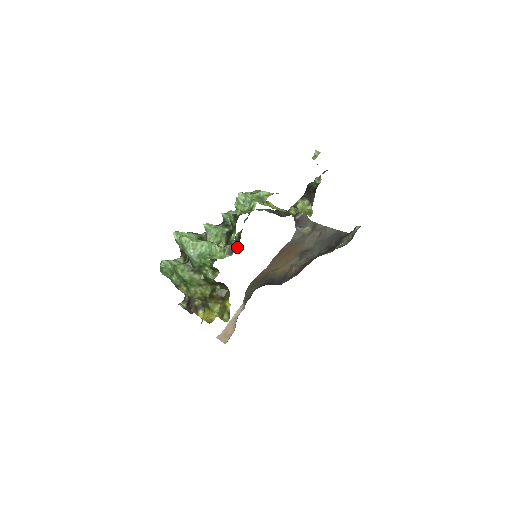
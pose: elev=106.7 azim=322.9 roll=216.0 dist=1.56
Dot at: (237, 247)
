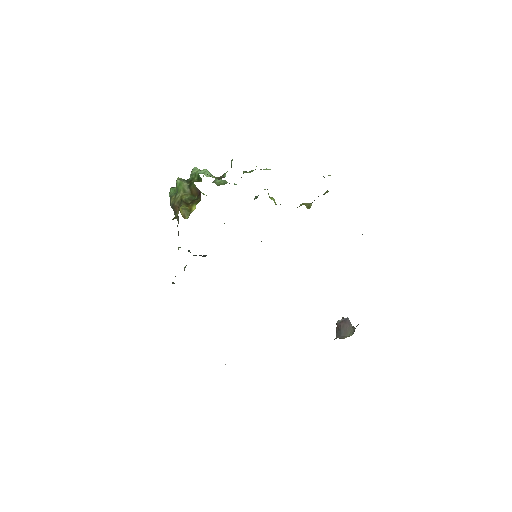
Dot at: occluded
